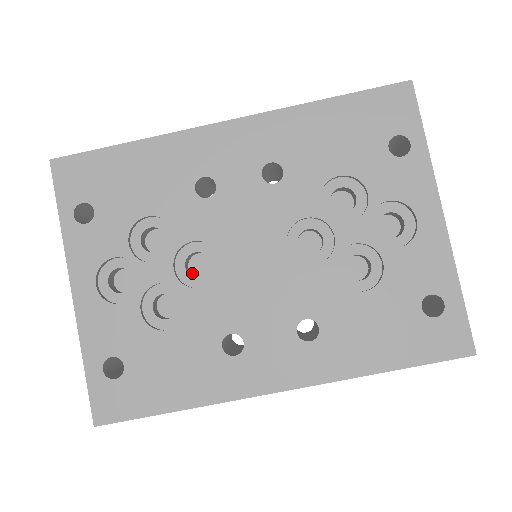
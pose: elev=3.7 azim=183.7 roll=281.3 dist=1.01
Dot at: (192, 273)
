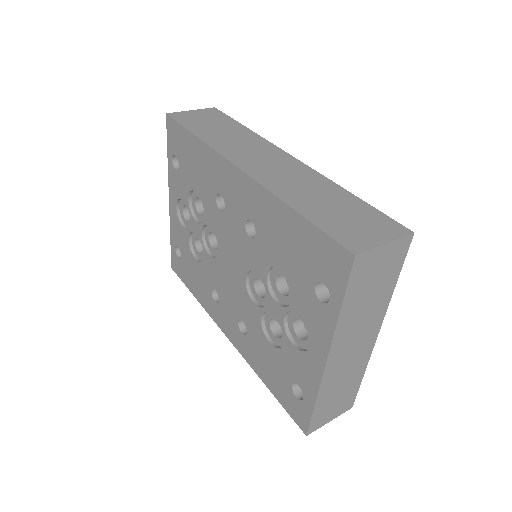
Dot at: occluded
